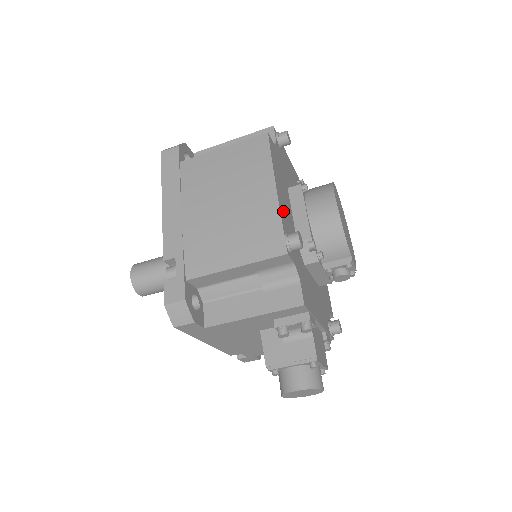
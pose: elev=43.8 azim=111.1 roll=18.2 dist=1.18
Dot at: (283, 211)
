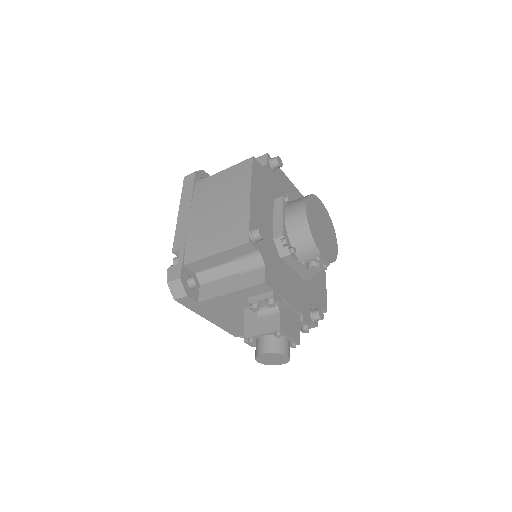
Dot at: (256, 213)
